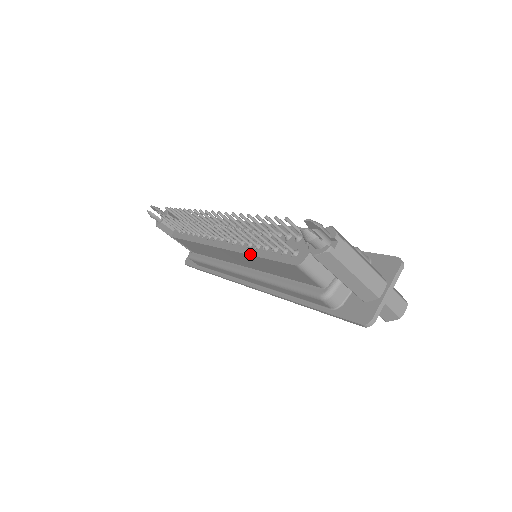
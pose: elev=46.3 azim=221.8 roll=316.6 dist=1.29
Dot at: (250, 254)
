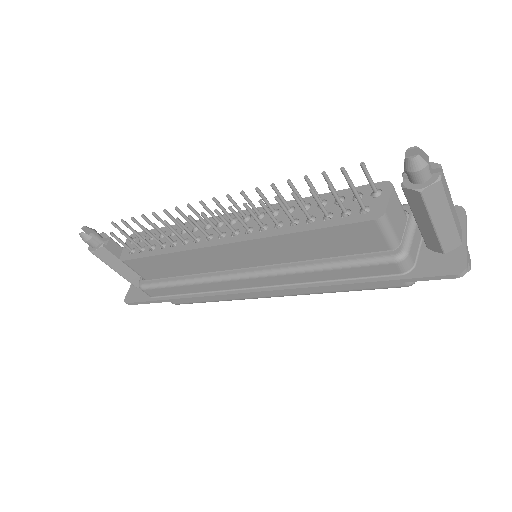
Dot at: (288, 233)
